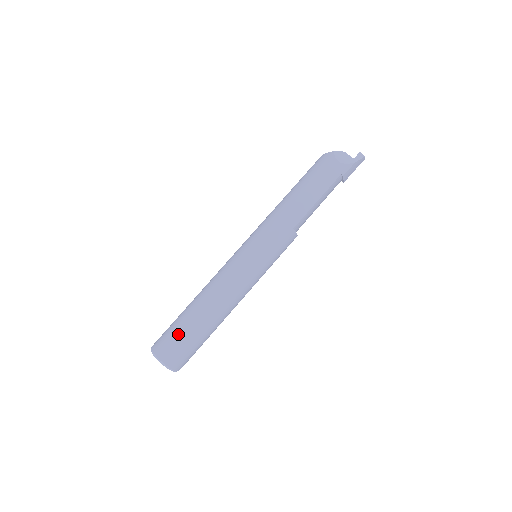
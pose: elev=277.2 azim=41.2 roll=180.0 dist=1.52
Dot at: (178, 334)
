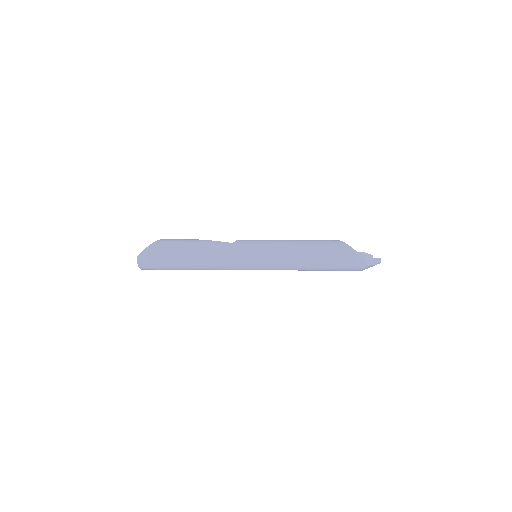
Dot at: (165, 268)
